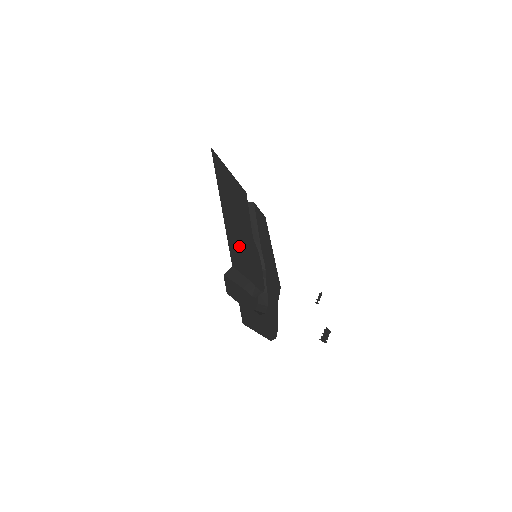
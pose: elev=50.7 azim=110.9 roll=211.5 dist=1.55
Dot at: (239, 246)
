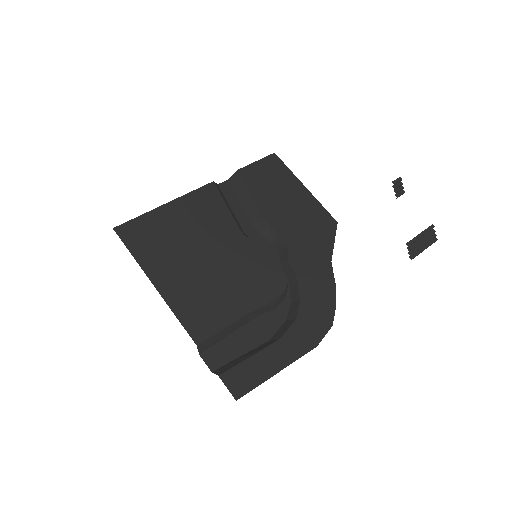
Dot at: (209, 294)
